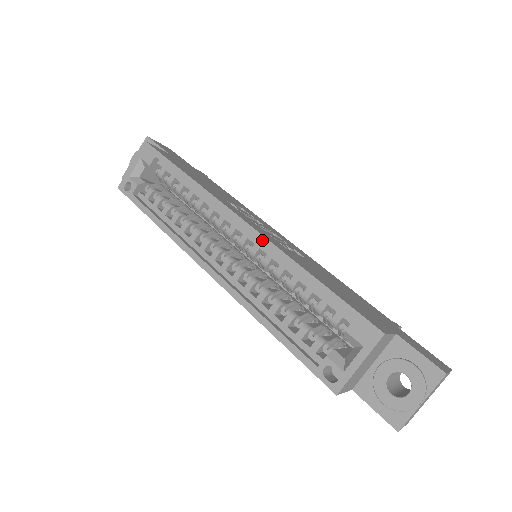
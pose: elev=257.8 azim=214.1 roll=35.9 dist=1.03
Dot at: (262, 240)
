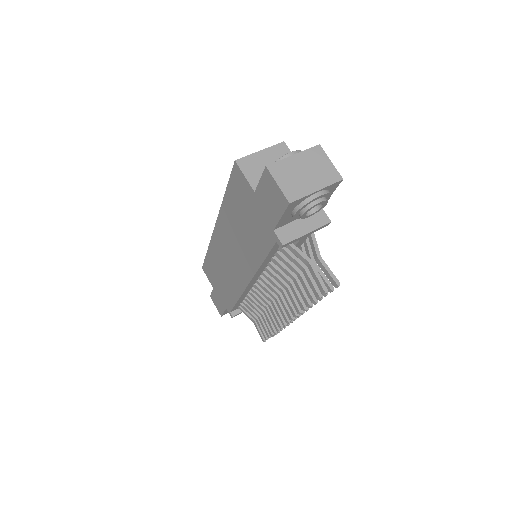
Dot at: occluded
